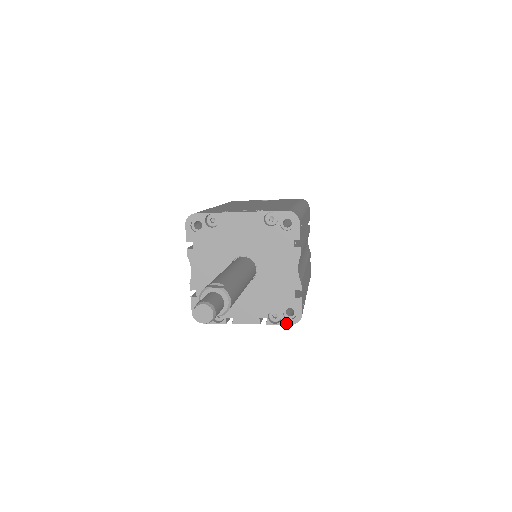
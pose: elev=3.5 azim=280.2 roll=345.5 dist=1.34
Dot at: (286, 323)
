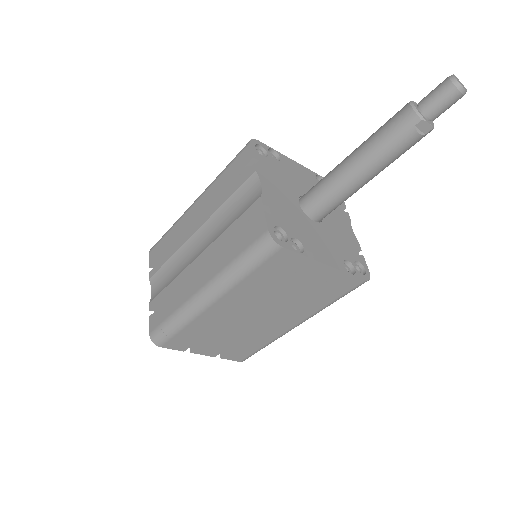
Dot at: (361, 277)
